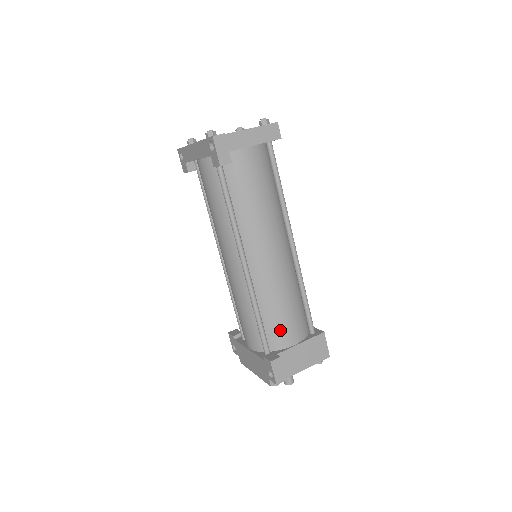
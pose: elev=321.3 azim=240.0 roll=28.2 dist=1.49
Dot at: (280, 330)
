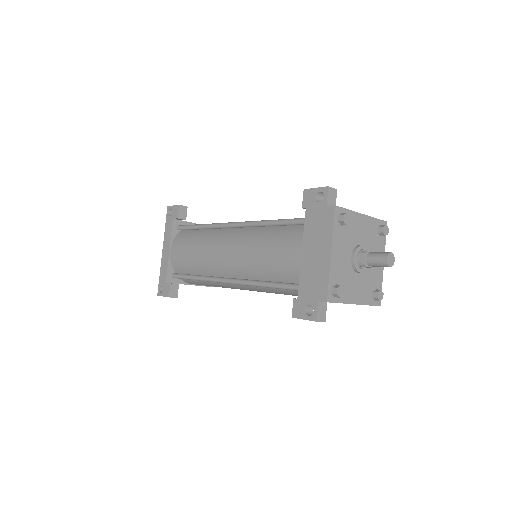
Dot at: occluded
